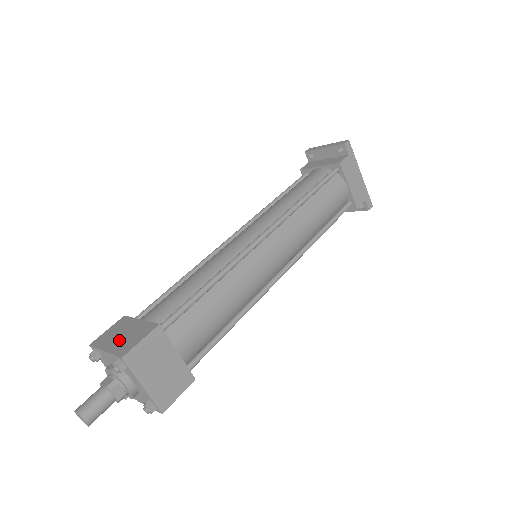
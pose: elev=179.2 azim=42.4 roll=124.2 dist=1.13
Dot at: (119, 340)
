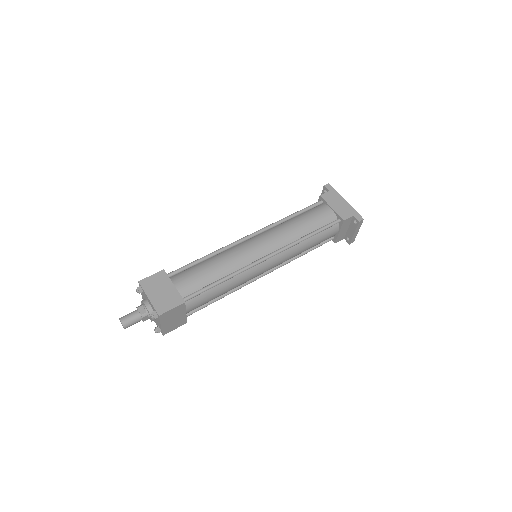
Dot at: occluded
